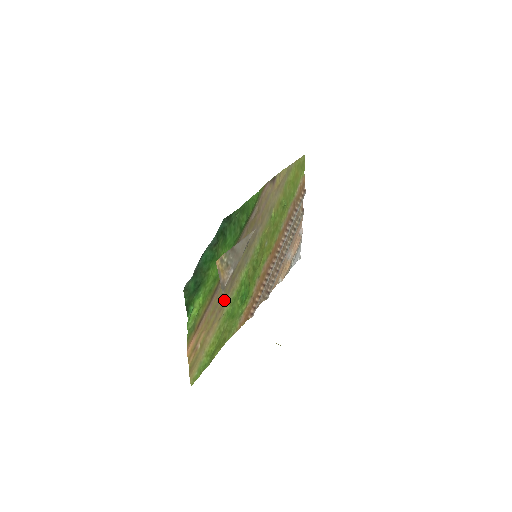
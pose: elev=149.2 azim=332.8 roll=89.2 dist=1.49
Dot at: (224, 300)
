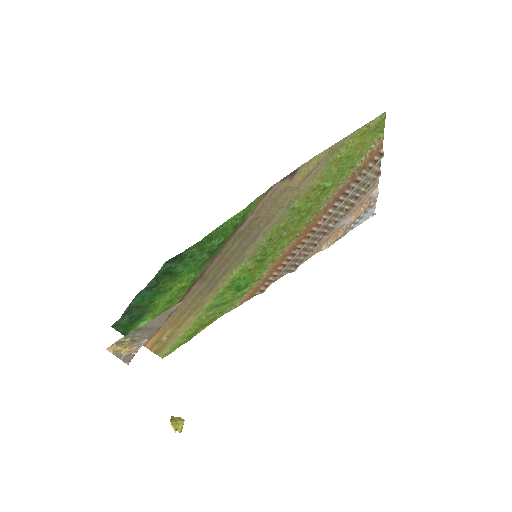
Dot at: (202, 300)
